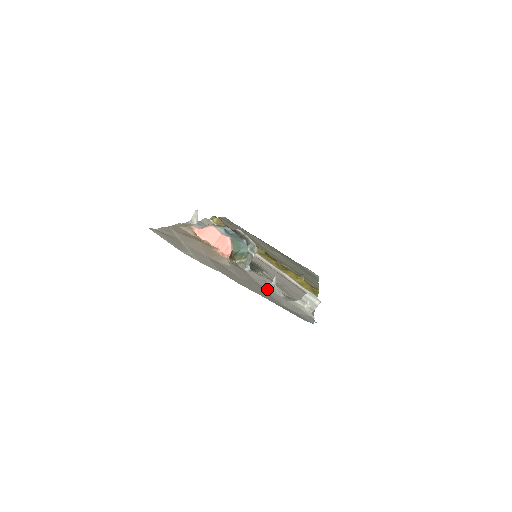
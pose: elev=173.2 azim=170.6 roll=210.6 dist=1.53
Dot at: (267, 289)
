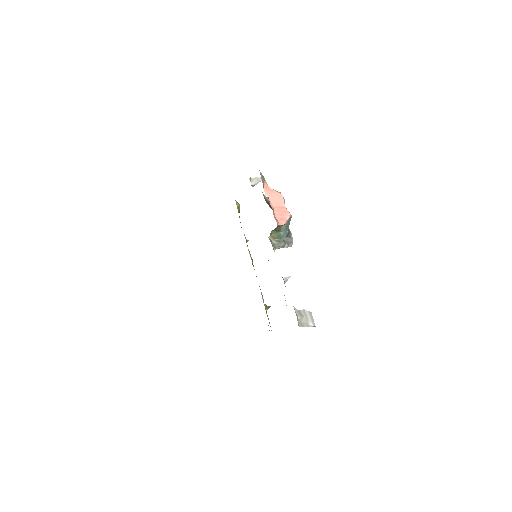
Dot at: occluded
